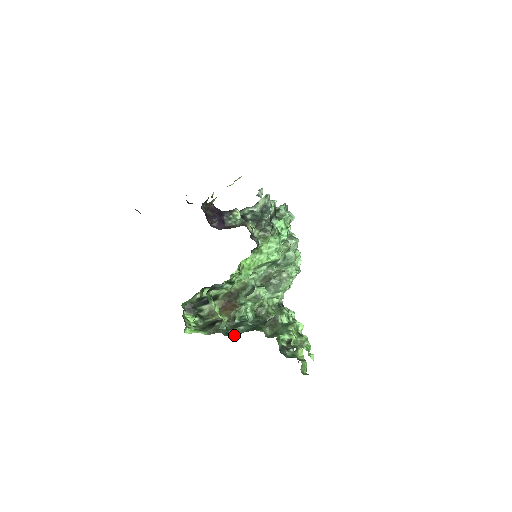
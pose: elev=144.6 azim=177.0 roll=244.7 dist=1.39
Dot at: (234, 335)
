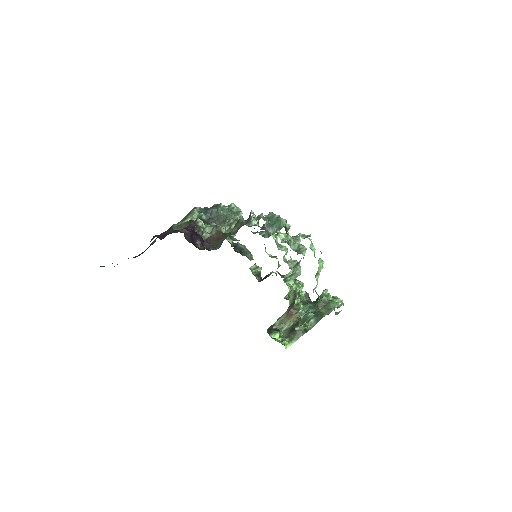
Dot at: (311, 328)
